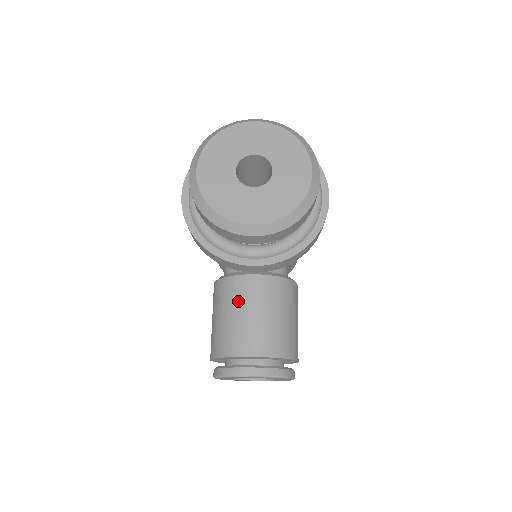
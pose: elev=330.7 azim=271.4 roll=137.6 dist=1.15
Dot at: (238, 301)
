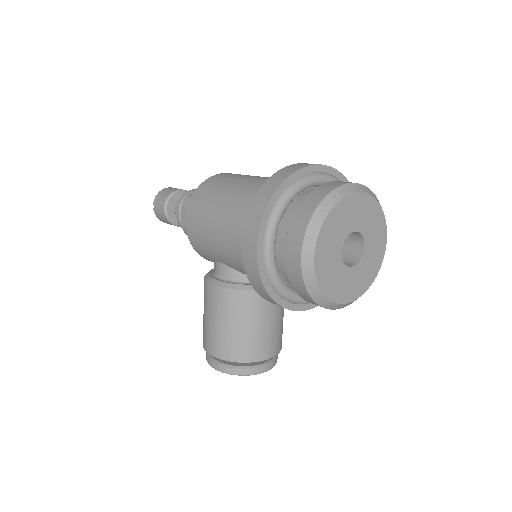
Dot at: (257, 315)
